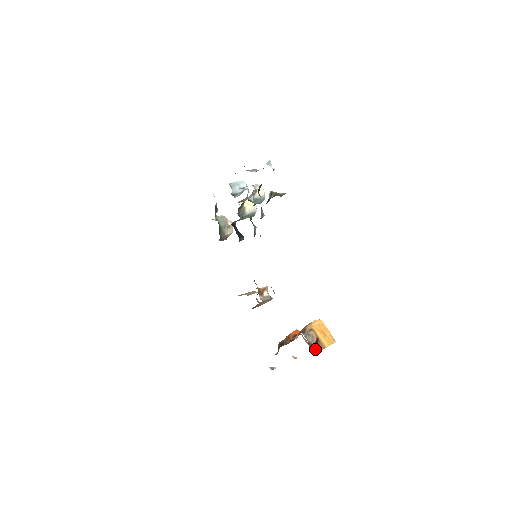
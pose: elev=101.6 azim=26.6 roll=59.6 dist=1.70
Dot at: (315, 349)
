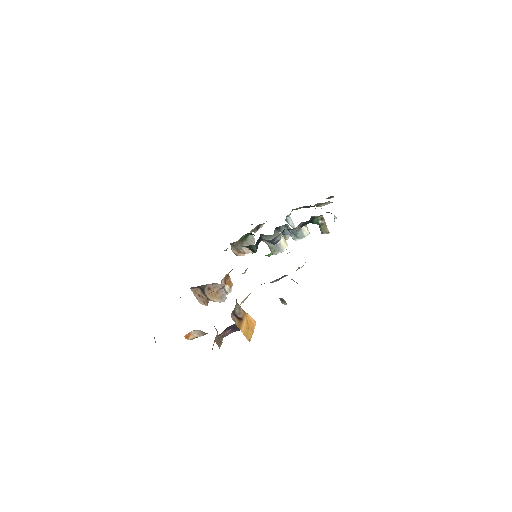
Dot at: (233, 316)
